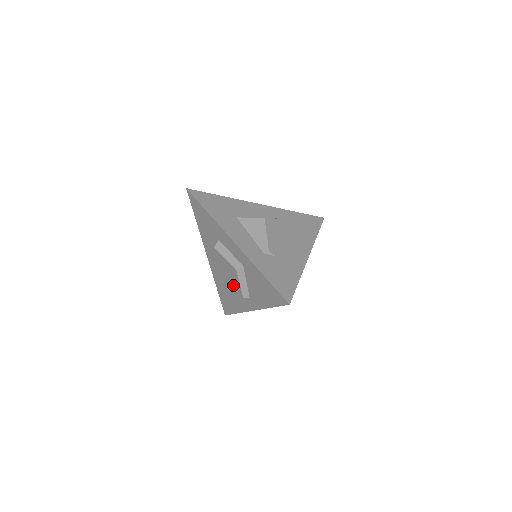
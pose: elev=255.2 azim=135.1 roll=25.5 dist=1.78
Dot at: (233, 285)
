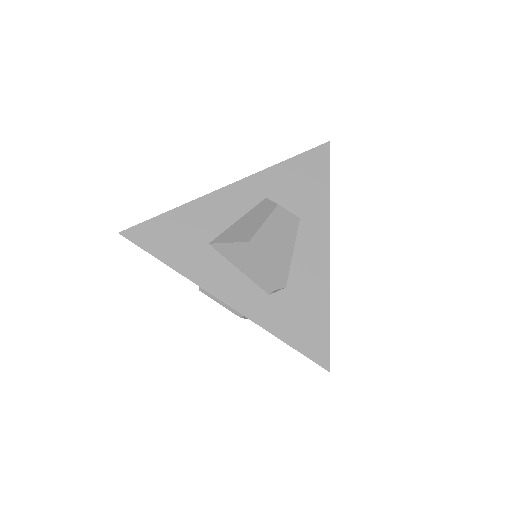
Dot at: occluded
